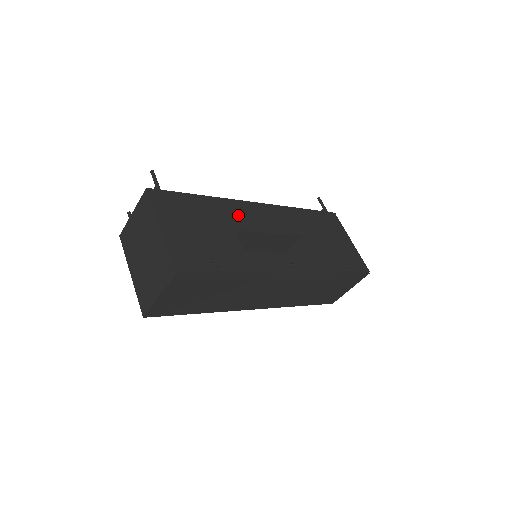
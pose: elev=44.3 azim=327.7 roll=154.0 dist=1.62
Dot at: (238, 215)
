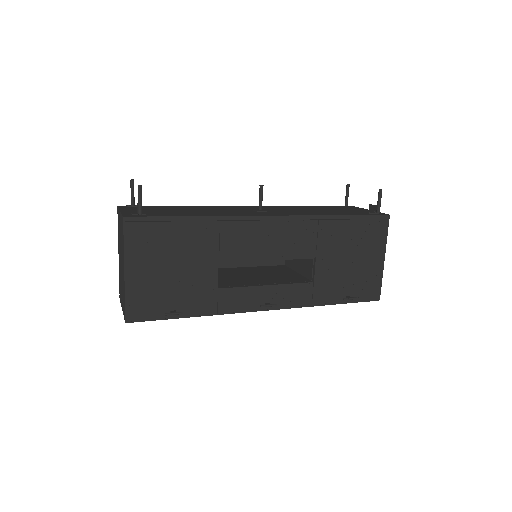
Dot at: (233, 240)
